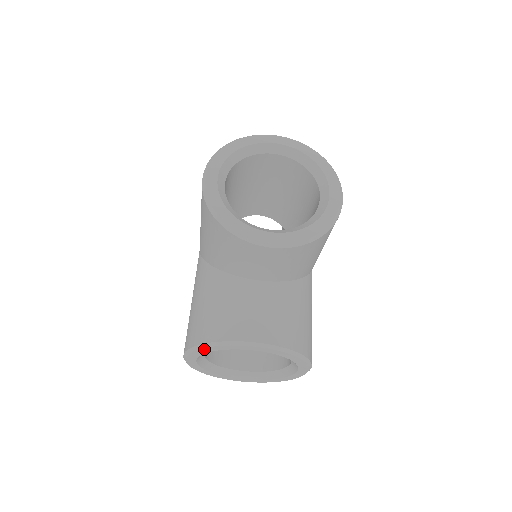
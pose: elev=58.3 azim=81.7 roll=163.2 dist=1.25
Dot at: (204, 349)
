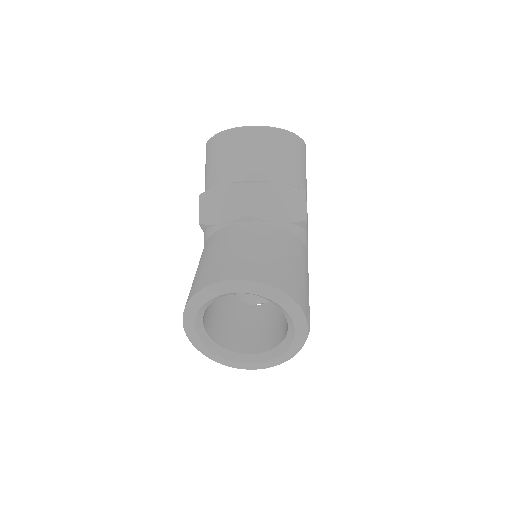
Dot at: occluded
